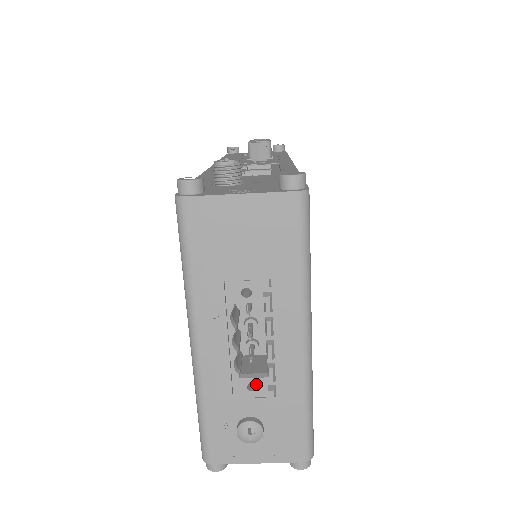
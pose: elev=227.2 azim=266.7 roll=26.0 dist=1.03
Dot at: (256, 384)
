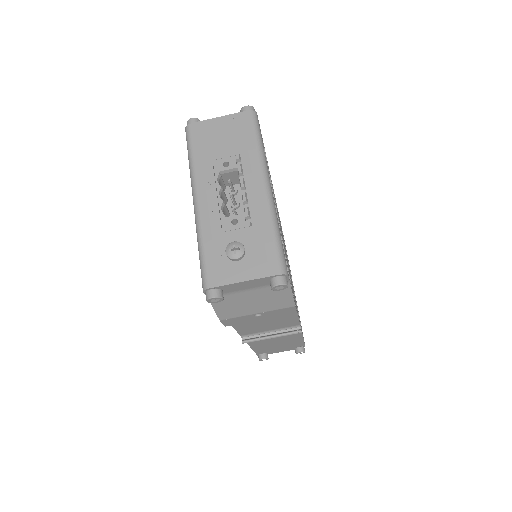
Dot at: (237, 219)
